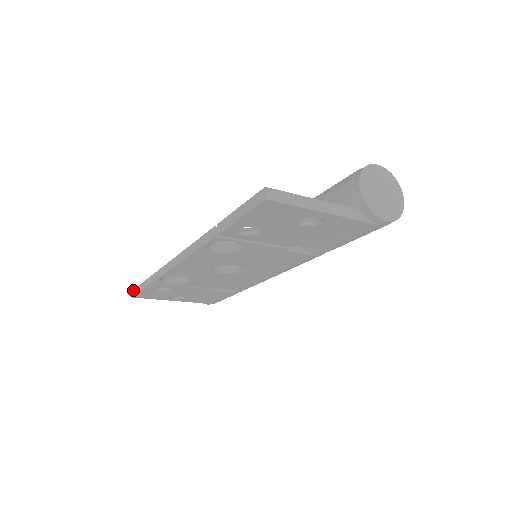
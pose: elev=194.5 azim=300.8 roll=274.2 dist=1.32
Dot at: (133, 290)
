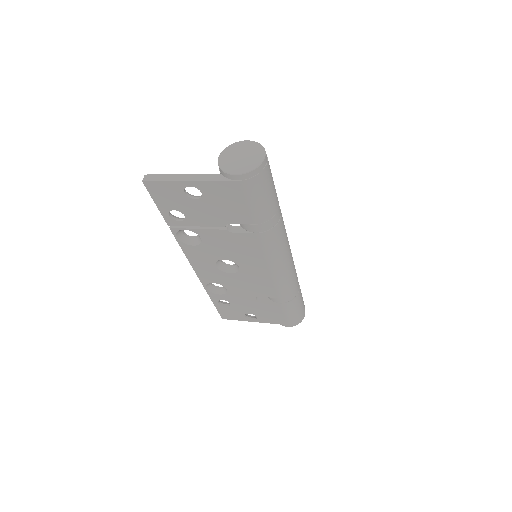
Dot at: occluded
